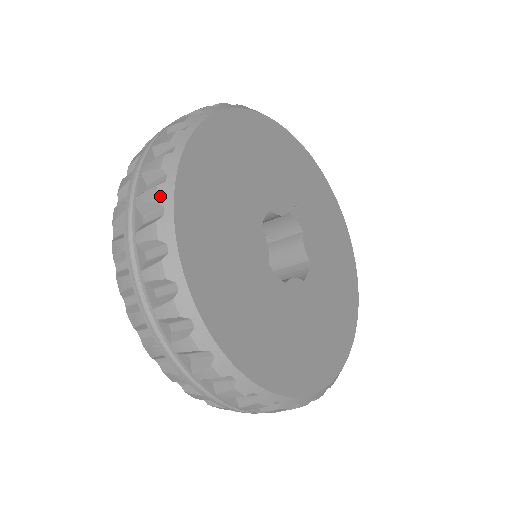
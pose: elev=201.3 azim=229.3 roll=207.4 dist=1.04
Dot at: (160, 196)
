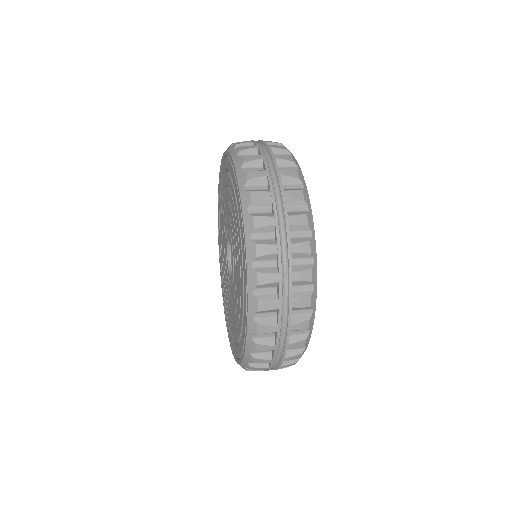
Dot at: (309, 222)
